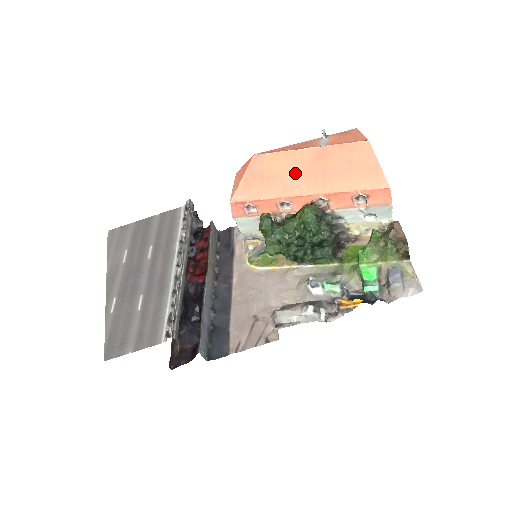
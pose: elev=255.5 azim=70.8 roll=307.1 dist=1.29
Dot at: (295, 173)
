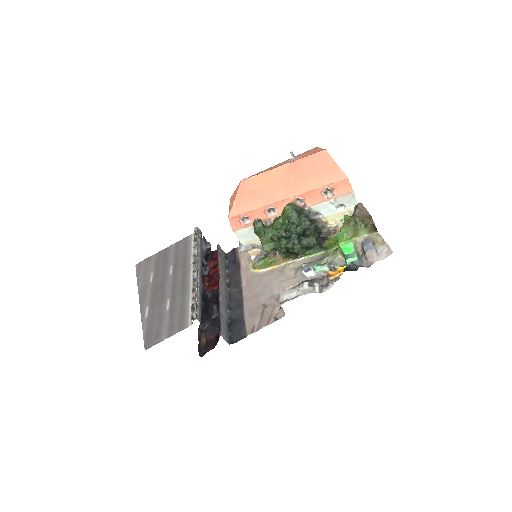
Dot at: (275, 185)
